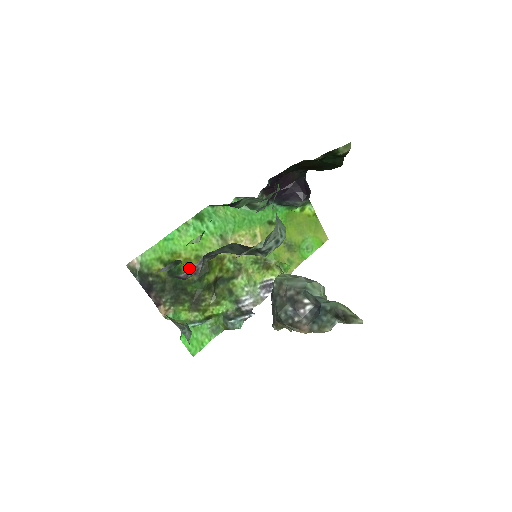
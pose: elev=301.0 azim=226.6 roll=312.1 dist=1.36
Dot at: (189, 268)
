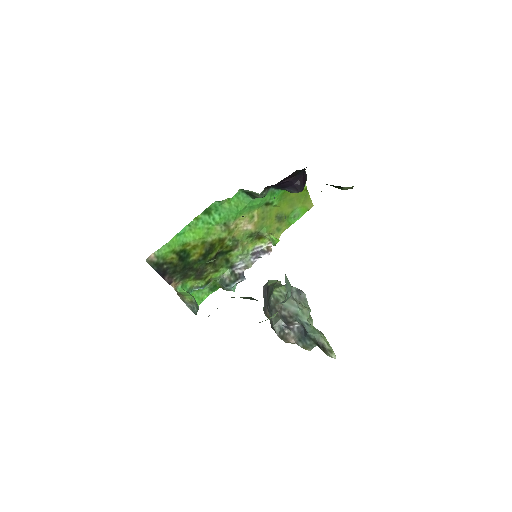
Dot at: occluded
